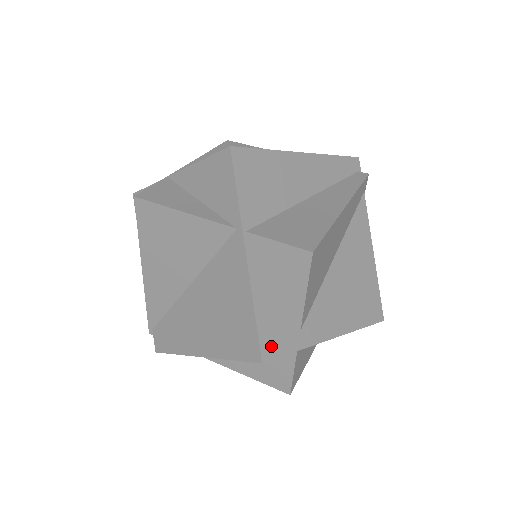
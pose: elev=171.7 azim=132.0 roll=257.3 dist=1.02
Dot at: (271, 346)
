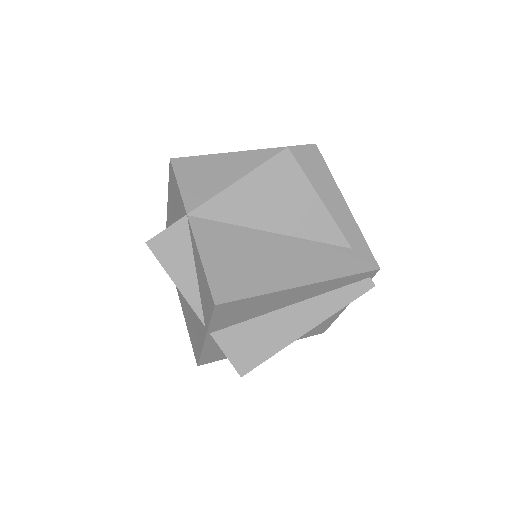
Dot at: (208, 361)
